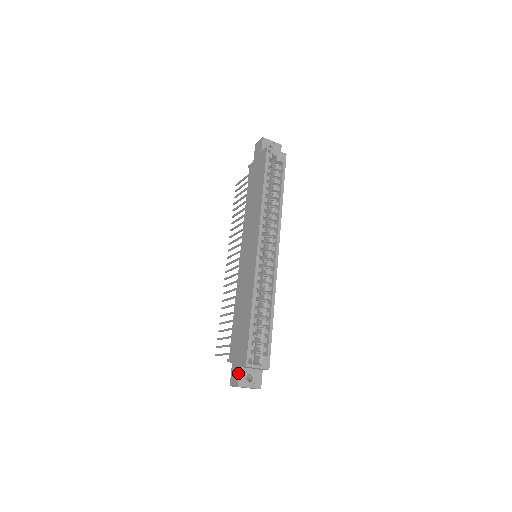
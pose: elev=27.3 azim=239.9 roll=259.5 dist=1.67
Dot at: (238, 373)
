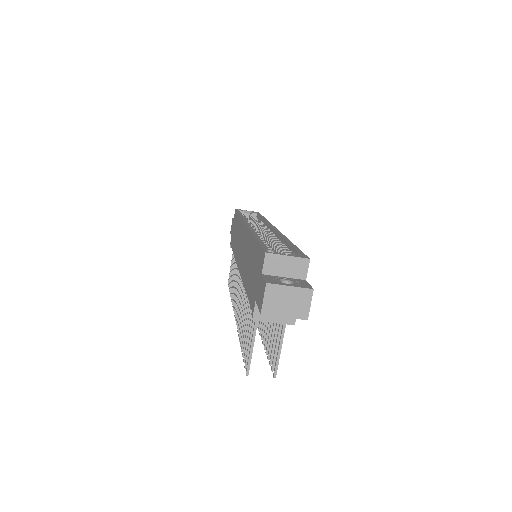
Dot at: (262, 279)
